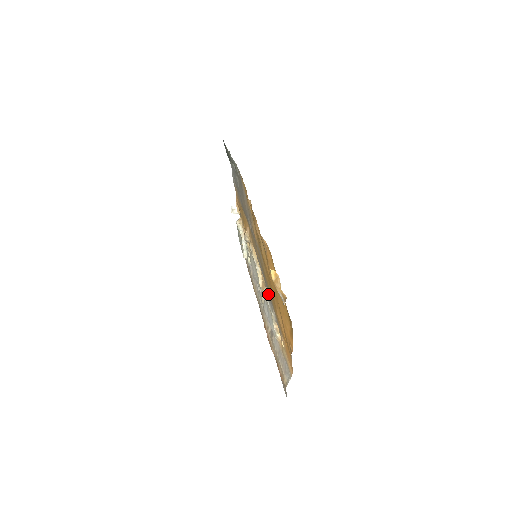
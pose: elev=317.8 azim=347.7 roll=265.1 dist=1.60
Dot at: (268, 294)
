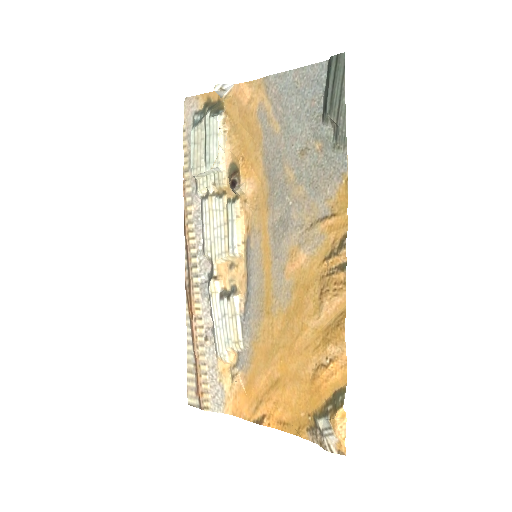
Dot at: (247, 317)
